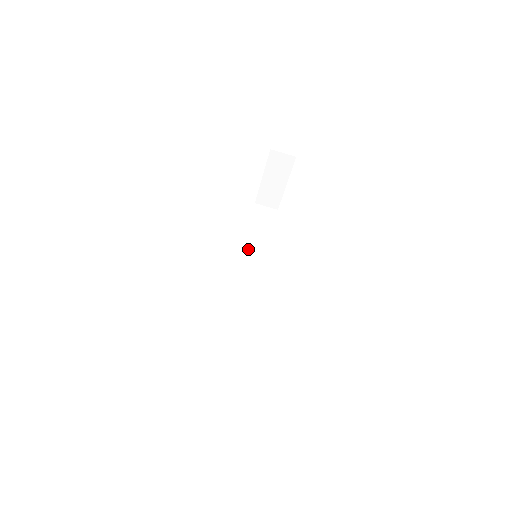
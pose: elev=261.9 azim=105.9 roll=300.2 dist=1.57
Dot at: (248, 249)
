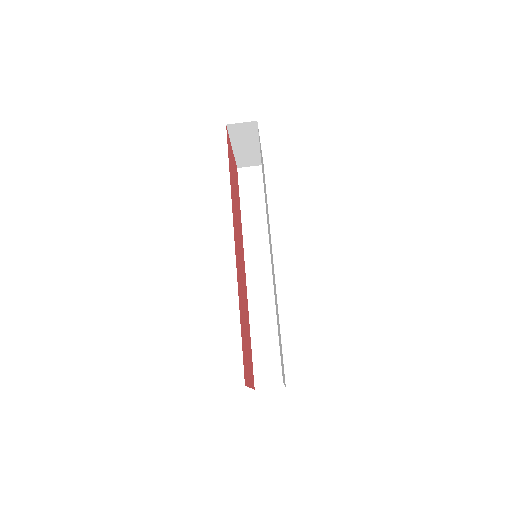
Dot at: (248, 231)
